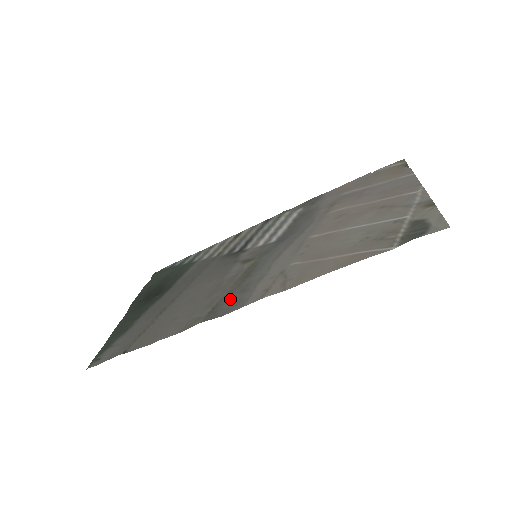
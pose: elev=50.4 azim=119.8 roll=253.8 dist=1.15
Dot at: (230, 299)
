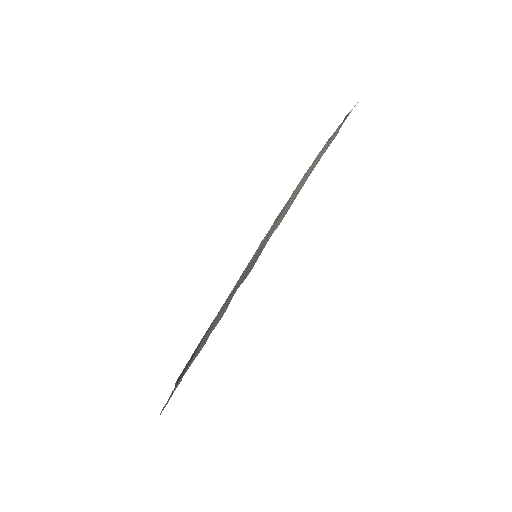
Dot at: (250, 268)
